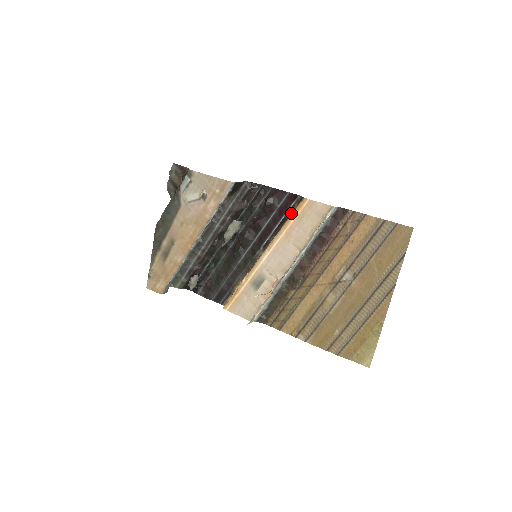
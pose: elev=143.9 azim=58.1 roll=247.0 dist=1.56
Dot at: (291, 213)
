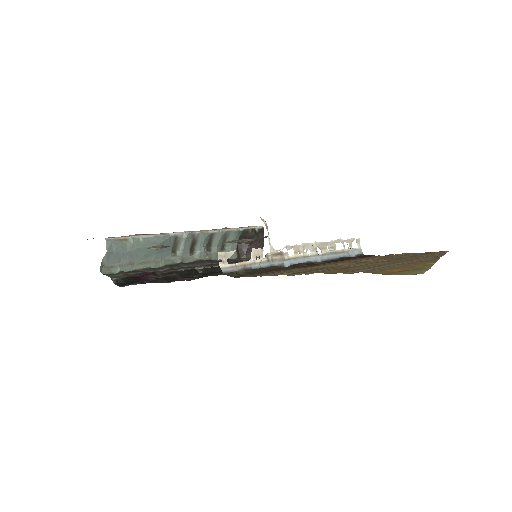
Dot at: occluded
